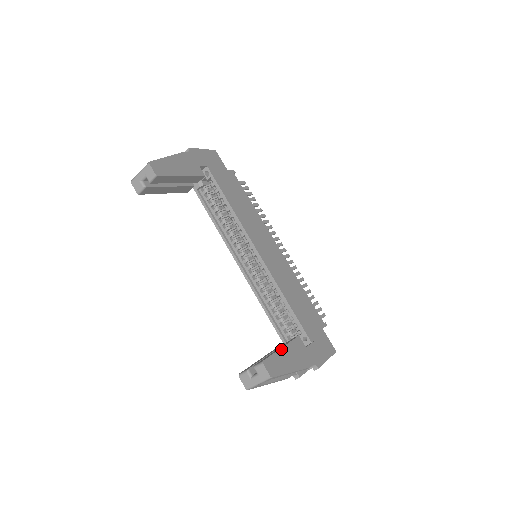
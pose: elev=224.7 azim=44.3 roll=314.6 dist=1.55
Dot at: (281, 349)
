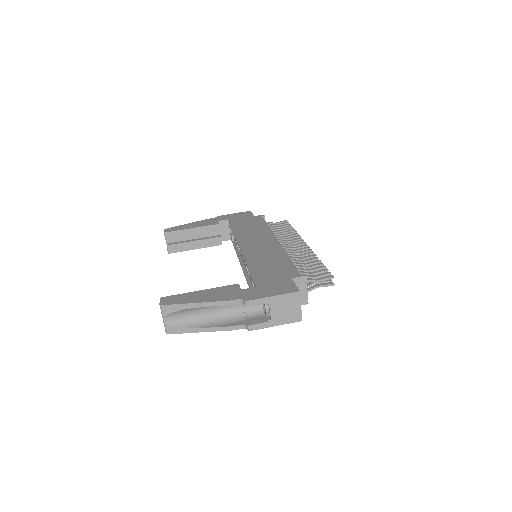
Dot at: (197, 291)
